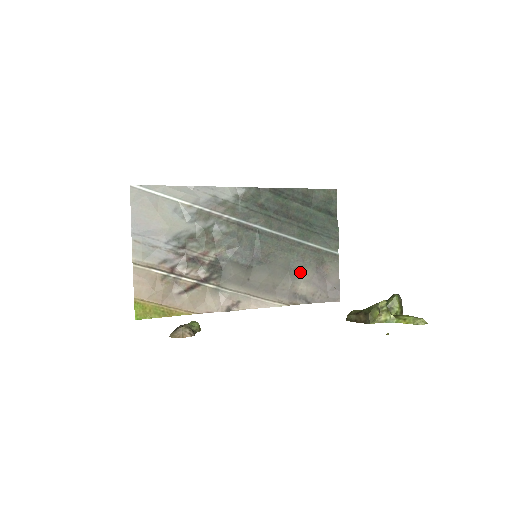
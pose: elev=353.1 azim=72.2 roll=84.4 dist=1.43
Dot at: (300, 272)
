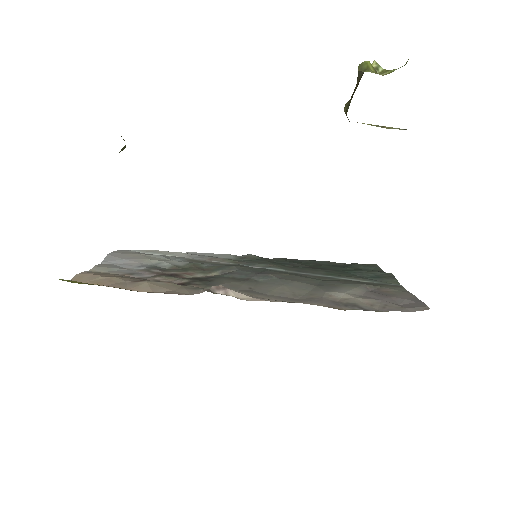
Dot at: (338, 288)
